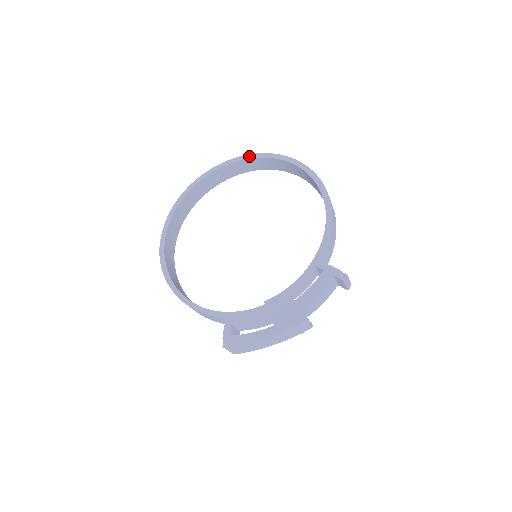
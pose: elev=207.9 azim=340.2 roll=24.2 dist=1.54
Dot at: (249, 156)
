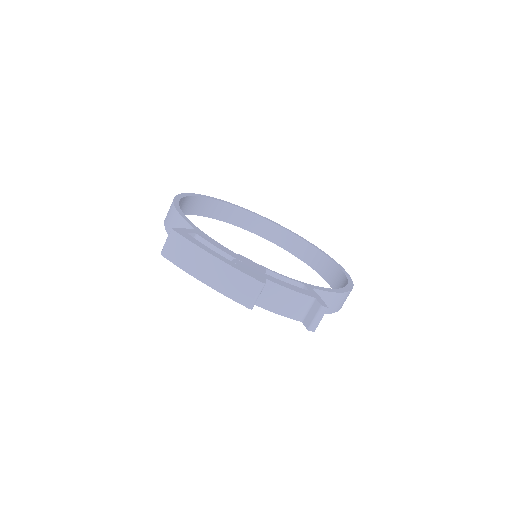
Dot at: (309, 242)
